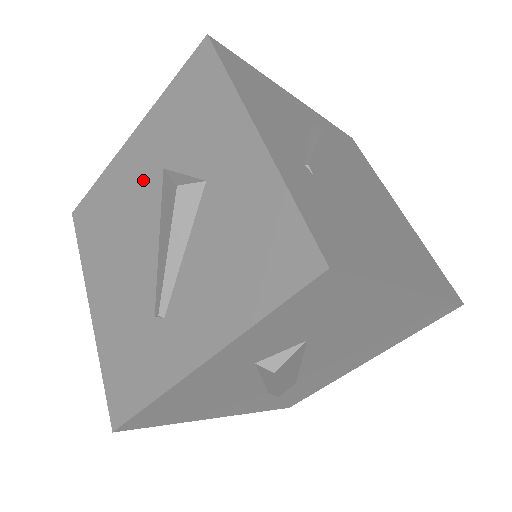
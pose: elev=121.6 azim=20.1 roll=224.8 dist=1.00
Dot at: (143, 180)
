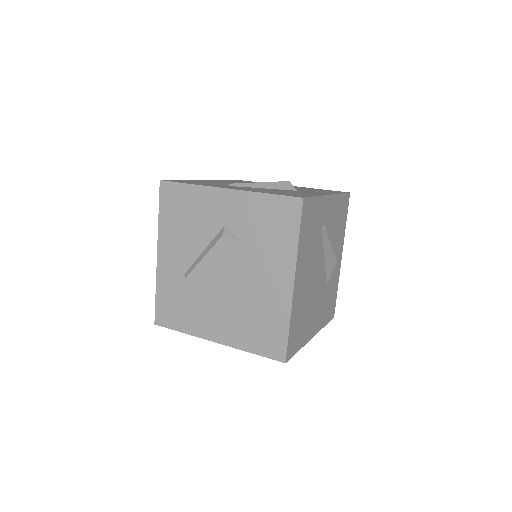
Dot at: occluded
